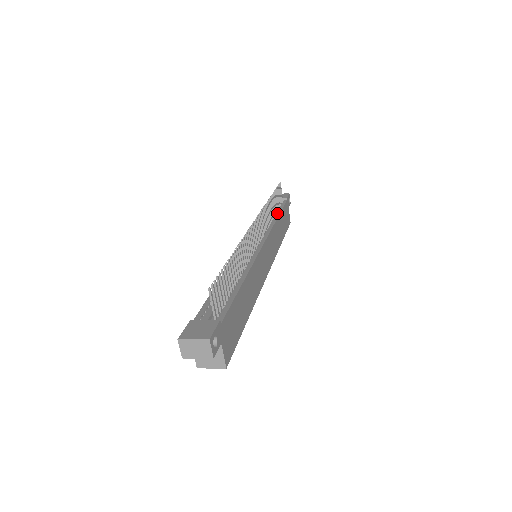
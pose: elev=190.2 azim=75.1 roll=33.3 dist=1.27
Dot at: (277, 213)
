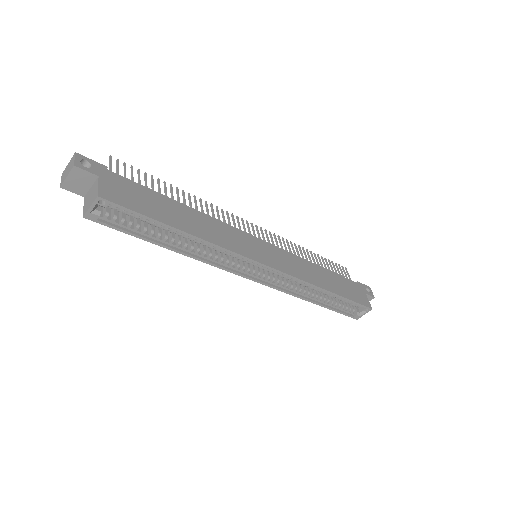
Dot at: occluded
